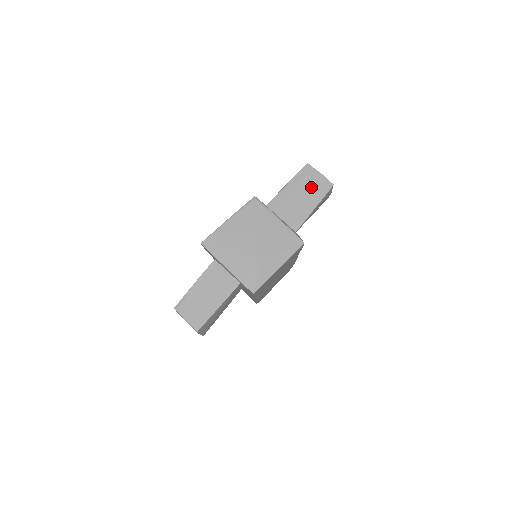
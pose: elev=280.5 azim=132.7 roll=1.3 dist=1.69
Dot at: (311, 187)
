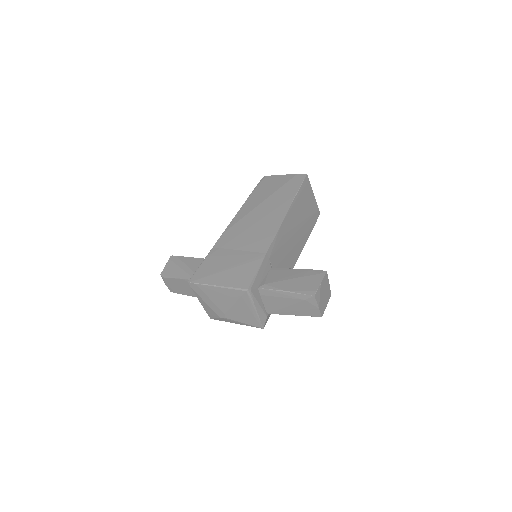
Dot at: (302, 307)
